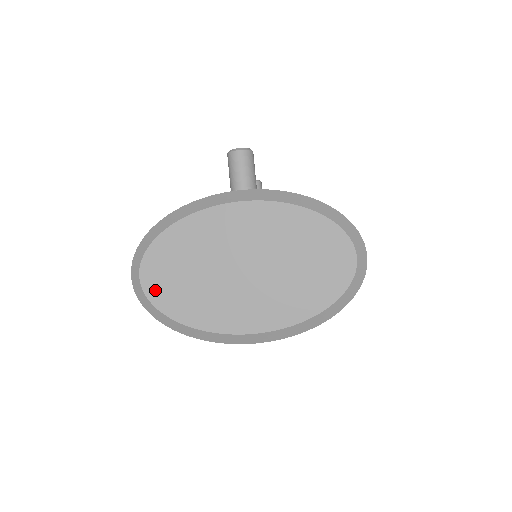
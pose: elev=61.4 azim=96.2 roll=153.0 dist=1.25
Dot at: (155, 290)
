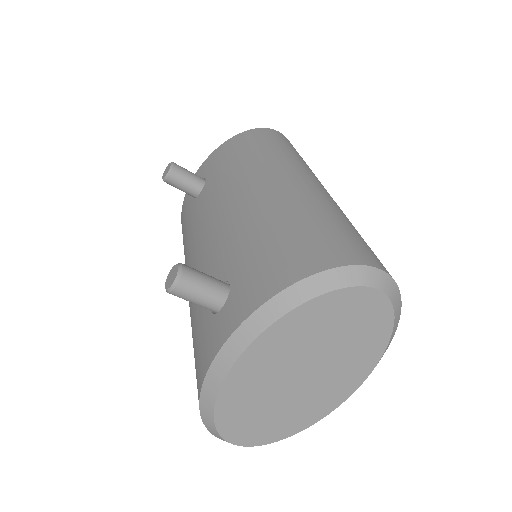
Dot at: (255, 440)
